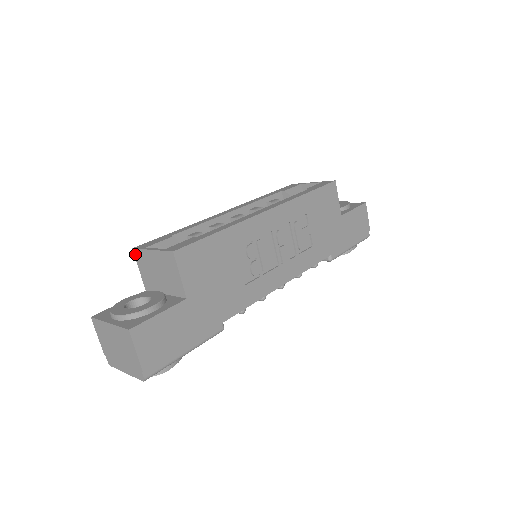
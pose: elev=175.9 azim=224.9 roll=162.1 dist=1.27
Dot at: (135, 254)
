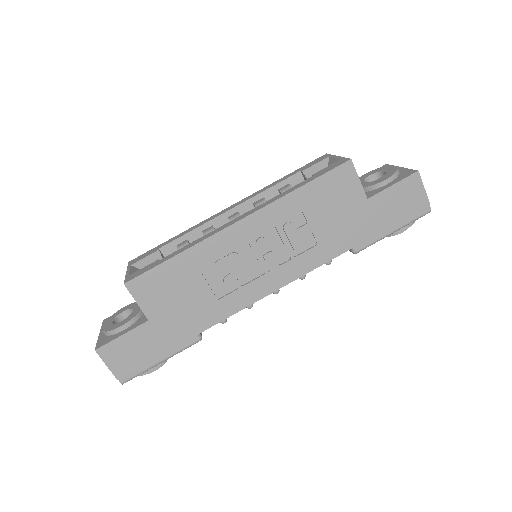
Dot at: occluded
